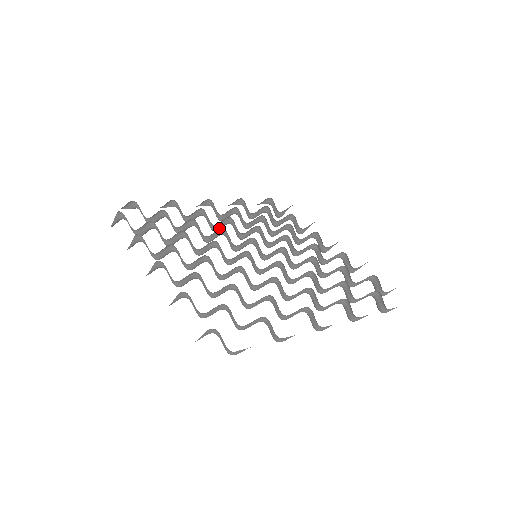
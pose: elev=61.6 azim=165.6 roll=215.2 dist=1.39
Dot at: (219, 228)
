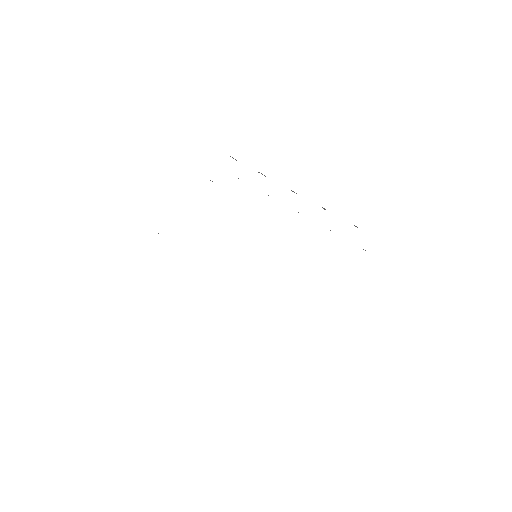
Dot at: occluded
